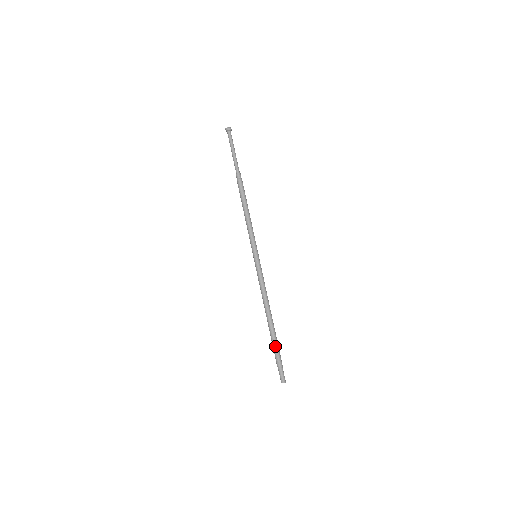
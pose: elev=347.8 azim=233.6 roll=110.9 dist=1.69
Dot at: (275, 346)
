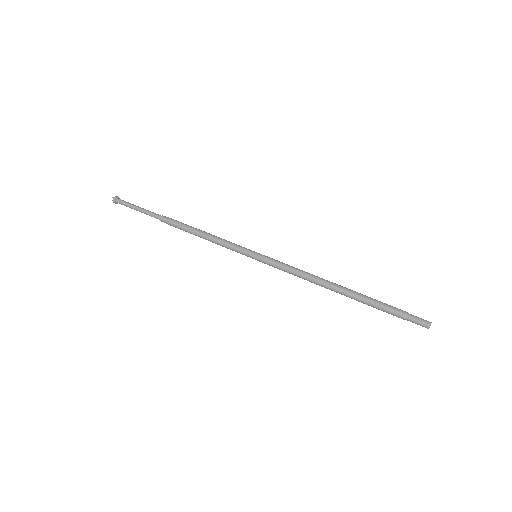
Dot at: (375, 303)
